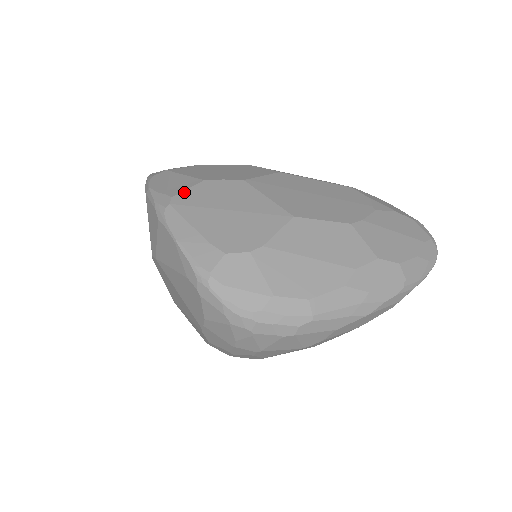
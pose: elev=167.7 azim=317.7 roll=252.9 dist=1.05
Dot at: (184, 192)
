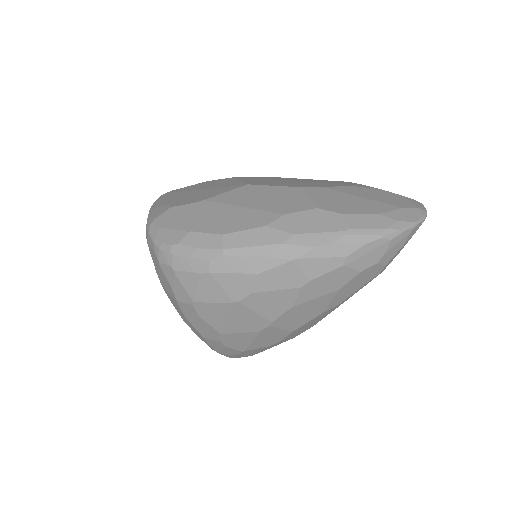
Dot at: (182, 188)
